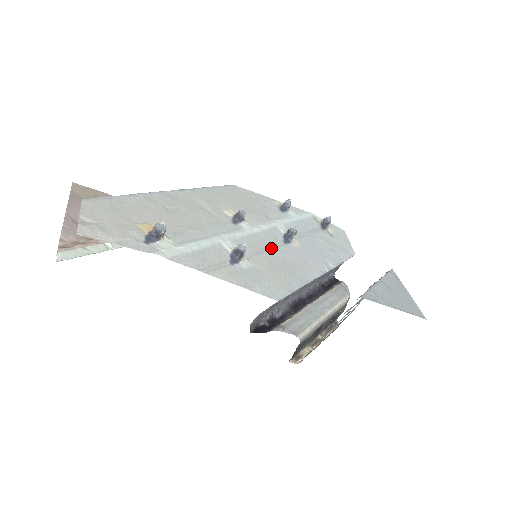
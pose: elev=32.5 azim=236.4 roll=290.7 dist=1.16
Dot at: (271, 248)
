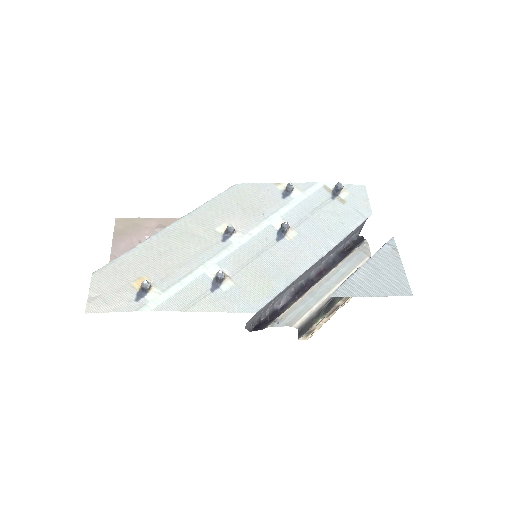
Dot at: (259, 254)
